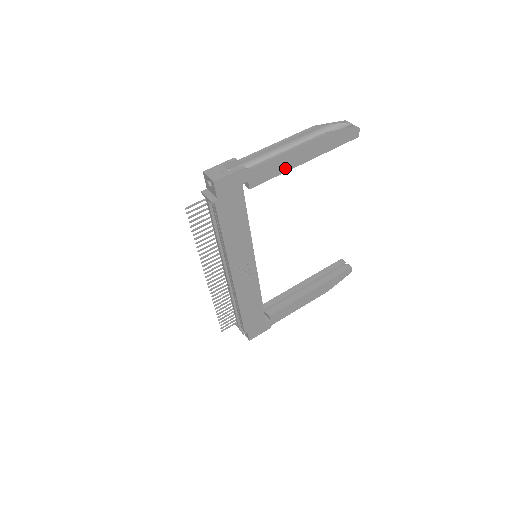
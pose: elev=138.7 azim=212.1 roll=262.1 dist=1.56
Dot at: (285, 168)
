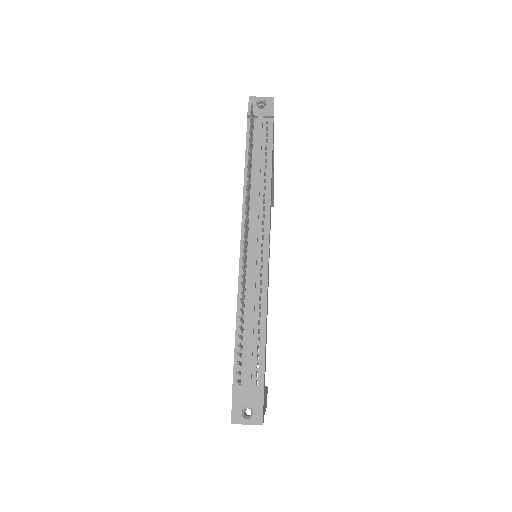
Dot at: occluded
